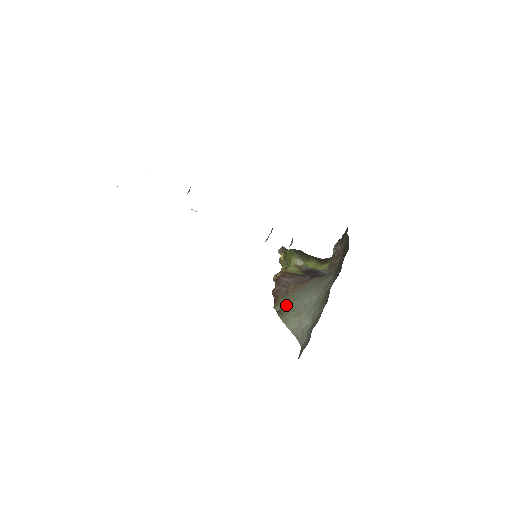
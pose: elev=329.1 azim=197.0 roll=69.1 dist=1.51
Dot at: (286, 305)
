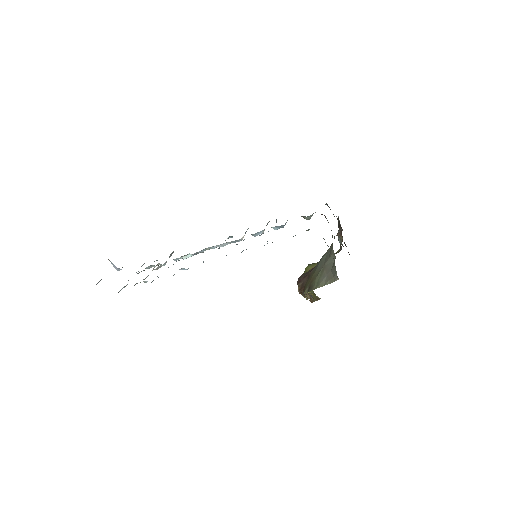
Dot at: (311, 279)
